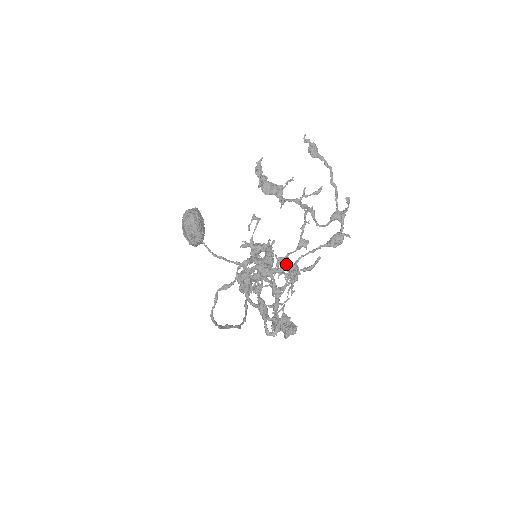
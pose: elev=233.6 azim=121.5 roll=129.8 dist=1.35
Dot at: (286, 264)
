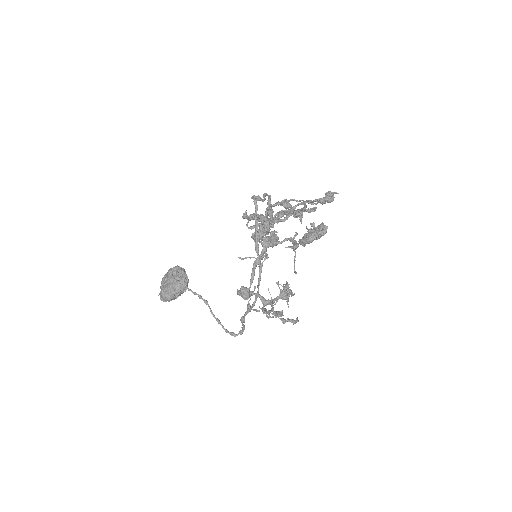
Dot at: (278, 285)
